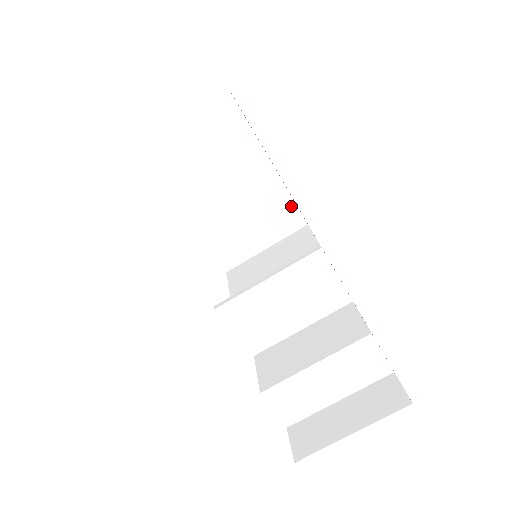
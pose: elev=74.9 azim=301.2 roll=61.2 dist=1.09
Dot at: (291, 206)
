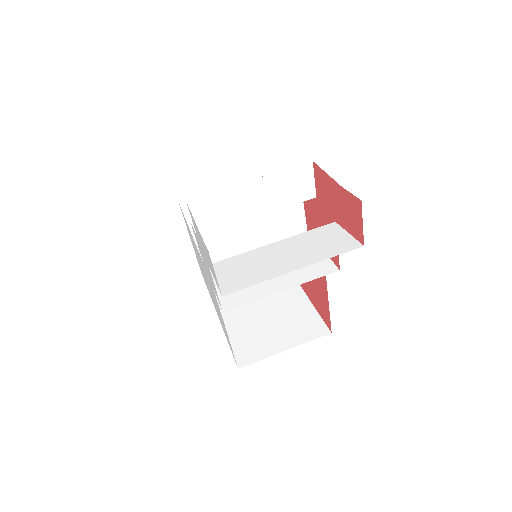
Dot at: (315, 317)
